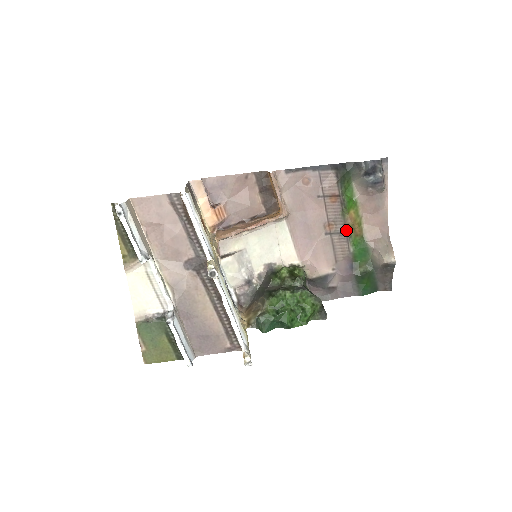
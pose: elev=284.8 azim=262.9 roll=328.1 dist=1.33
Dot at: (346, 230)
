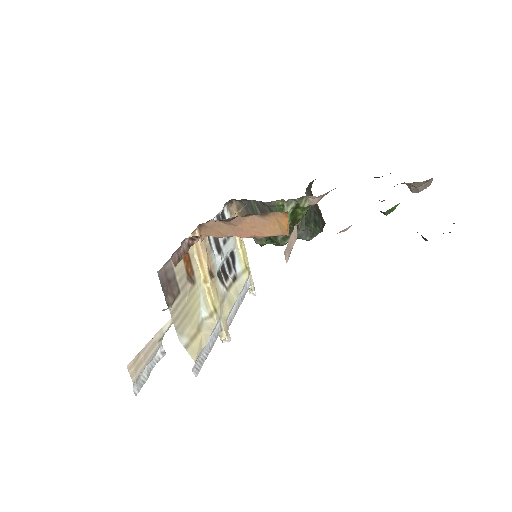
Dot at: occluded
